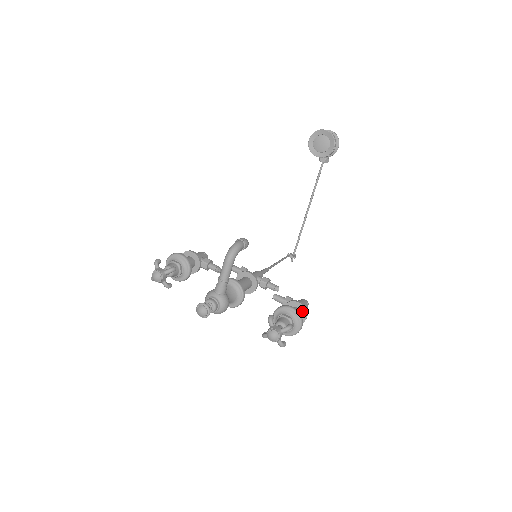
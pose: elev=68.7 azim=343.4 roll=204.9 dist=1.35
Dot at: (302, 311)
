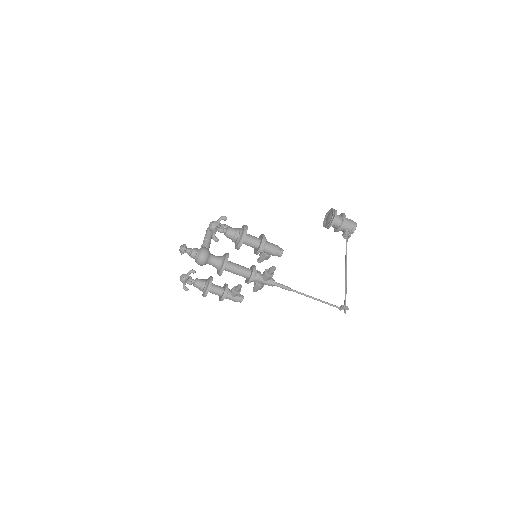
Dot at: (261, 237)
